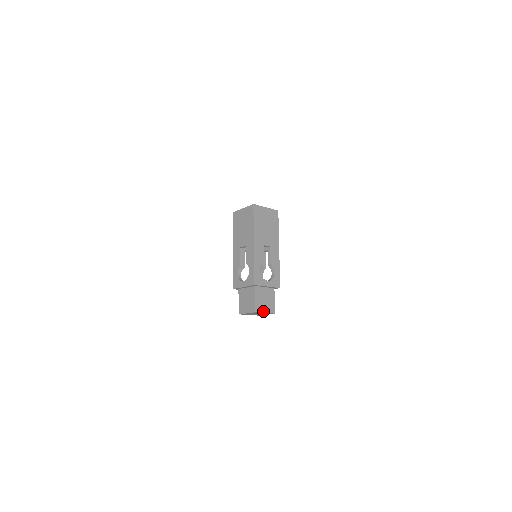
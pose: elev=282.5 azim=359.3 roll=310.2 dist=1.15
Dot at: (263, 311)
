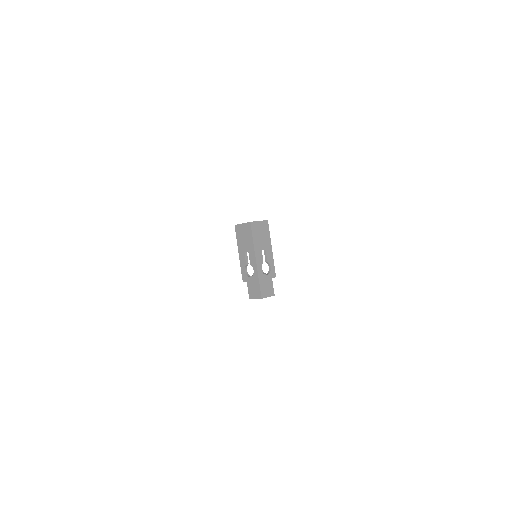
Dot at: (267, 296)
